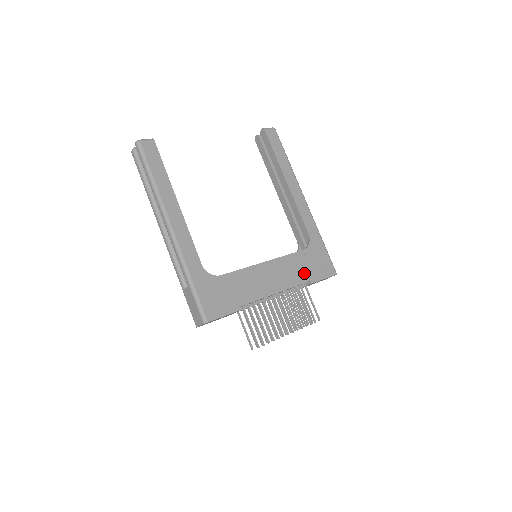
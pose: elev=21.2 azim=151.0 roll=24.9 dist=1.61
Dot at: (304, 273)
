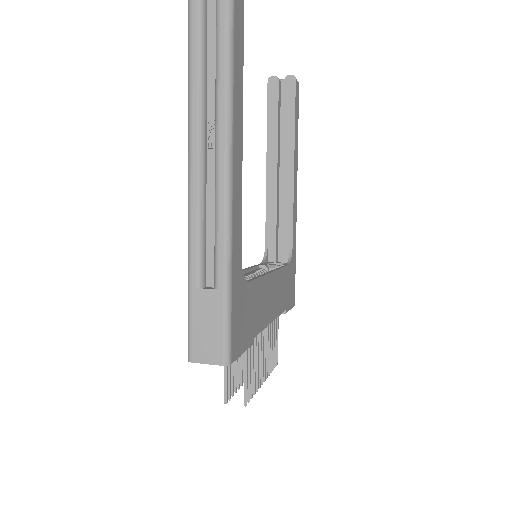
Dot at: (285, 298)
